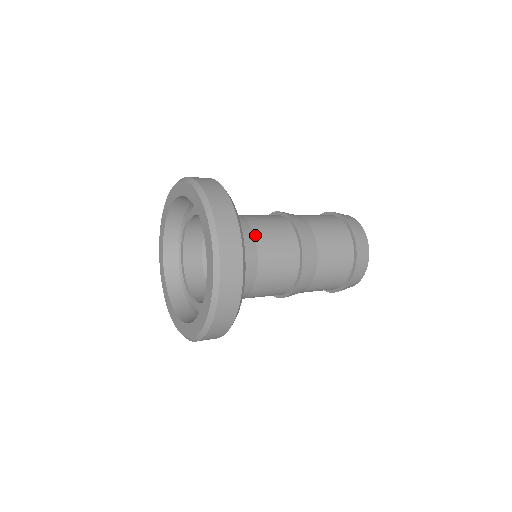
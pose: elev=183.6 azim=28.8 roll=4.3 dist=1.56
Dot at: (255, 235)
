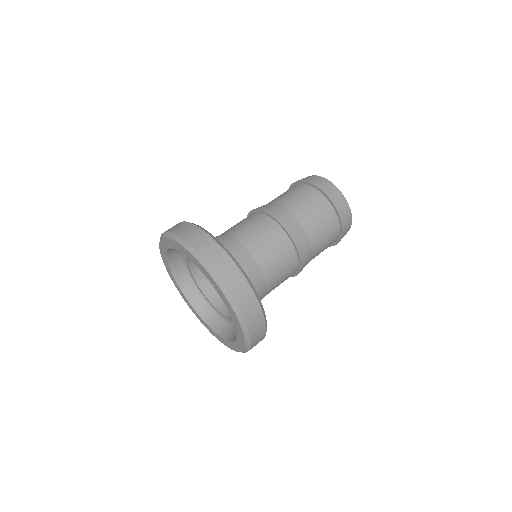
Dot at: (241, 242)
